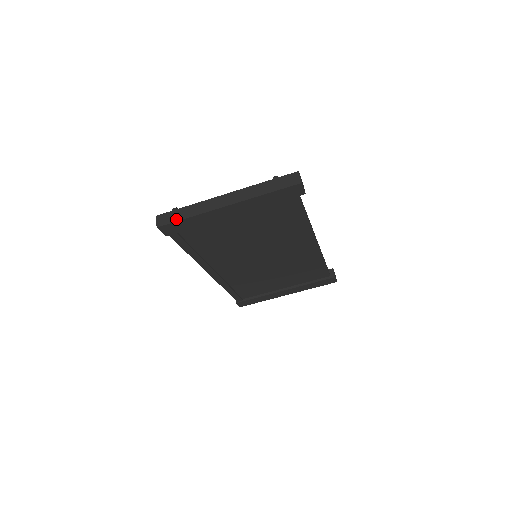
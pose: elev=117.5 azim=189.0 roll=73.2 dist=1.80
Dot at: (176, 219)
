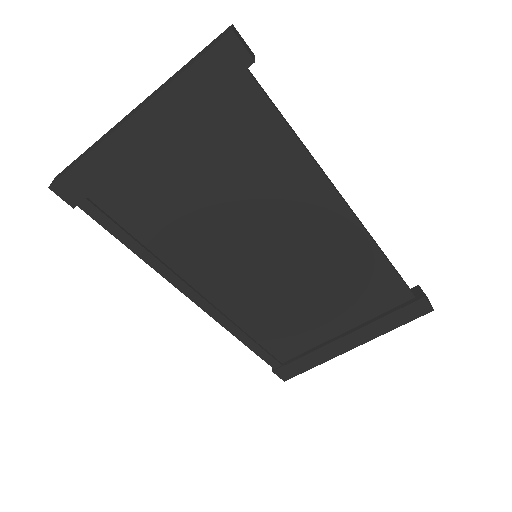
Dot at: (71, 166)
